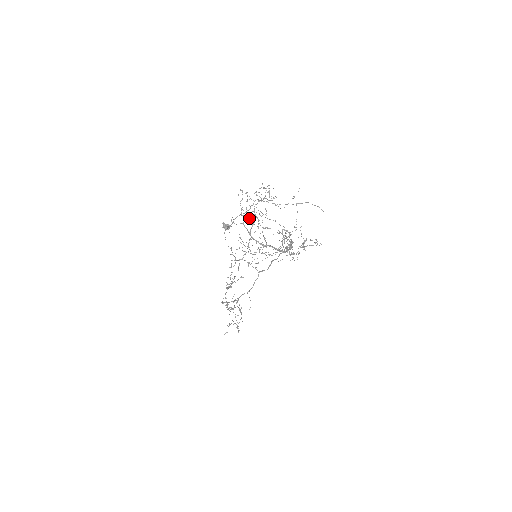
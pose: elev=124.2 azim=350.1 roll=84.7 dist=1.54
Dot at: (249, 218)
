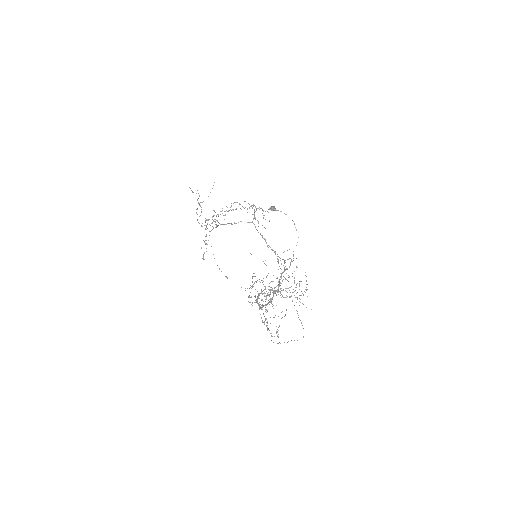
Dot at: occluded
